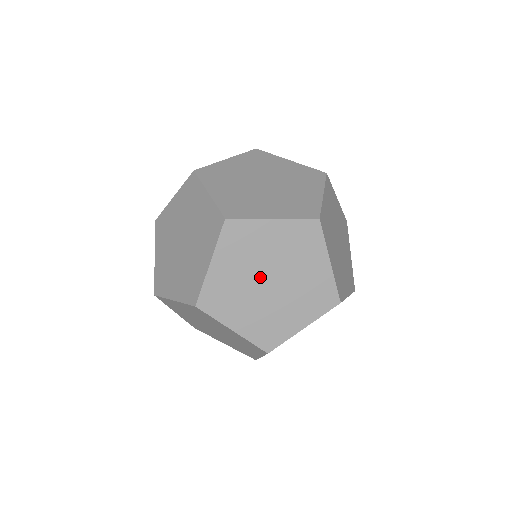
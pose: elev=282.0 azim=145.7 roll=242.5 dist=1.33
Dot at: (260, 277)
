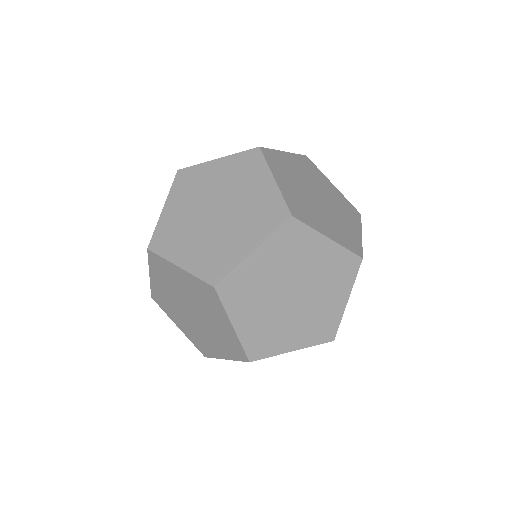
Dot at: (310, 193)
